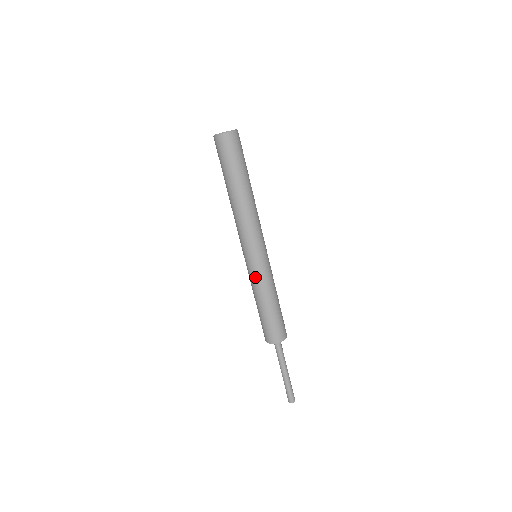
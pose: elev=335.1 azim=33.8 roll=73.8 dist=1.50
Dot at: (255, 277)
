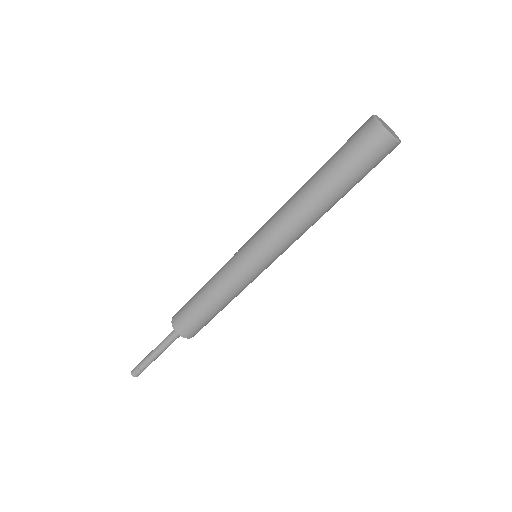
Dot at: (243, 283)
